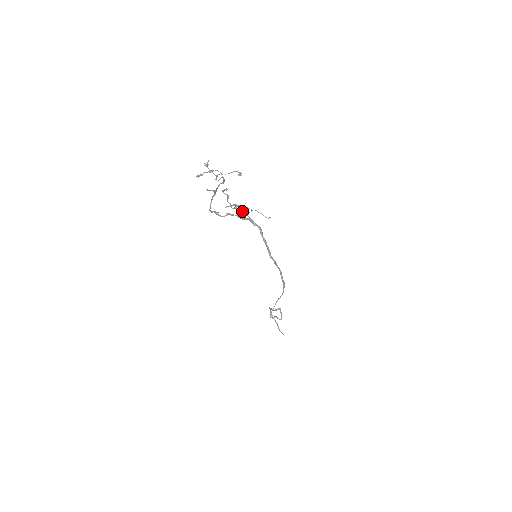
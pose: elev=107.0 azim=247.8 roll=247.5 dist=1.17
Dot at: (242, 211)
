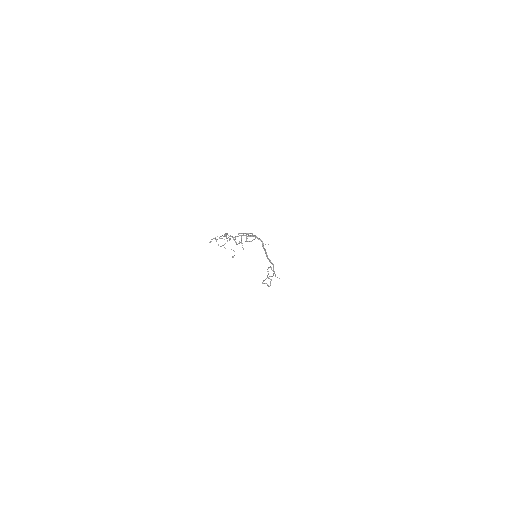
Dot at: (246, 241)
